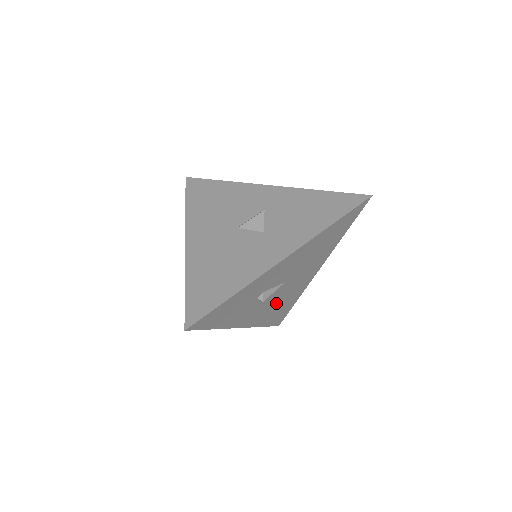
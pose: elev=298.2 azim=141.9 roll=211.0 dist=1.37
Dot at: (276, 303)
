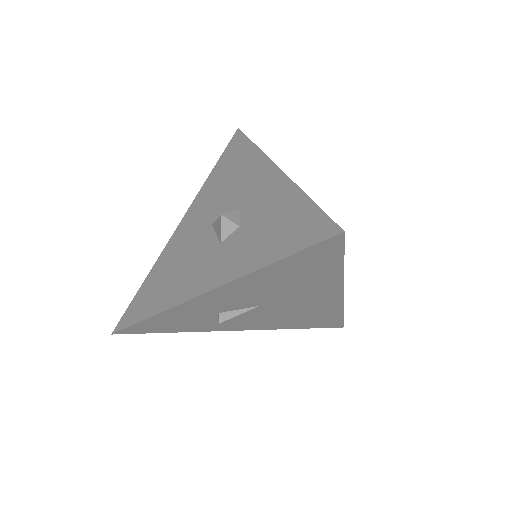
Dot at: (283, 316)
